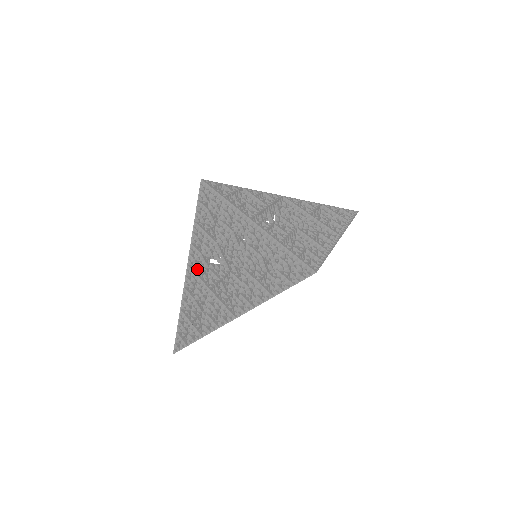
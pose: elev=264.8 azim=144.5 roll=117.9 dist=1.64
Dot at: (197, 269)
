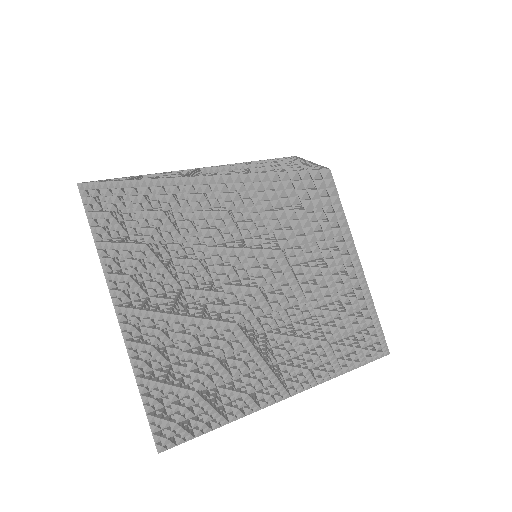
Dot at: (185, 191)
